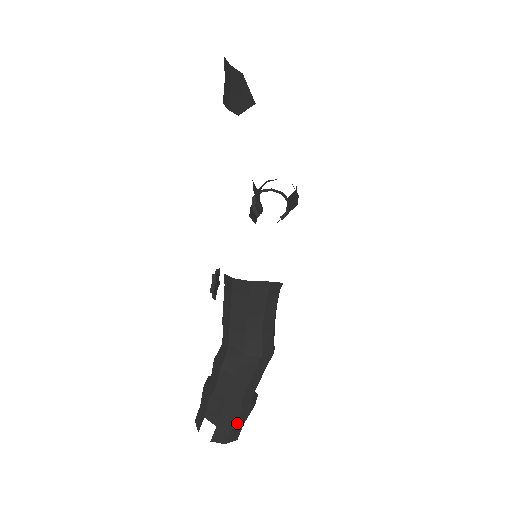
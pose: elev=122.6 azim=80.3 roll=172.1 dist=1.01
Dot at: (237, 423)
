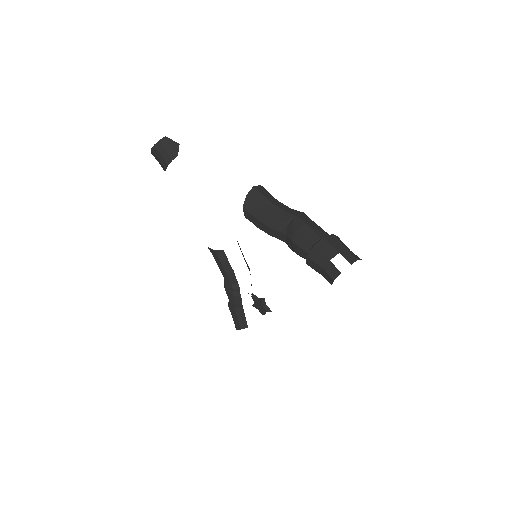
Dot at: (344, 246)
